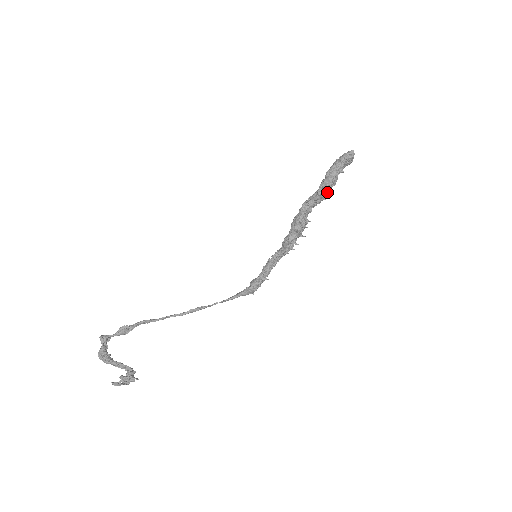
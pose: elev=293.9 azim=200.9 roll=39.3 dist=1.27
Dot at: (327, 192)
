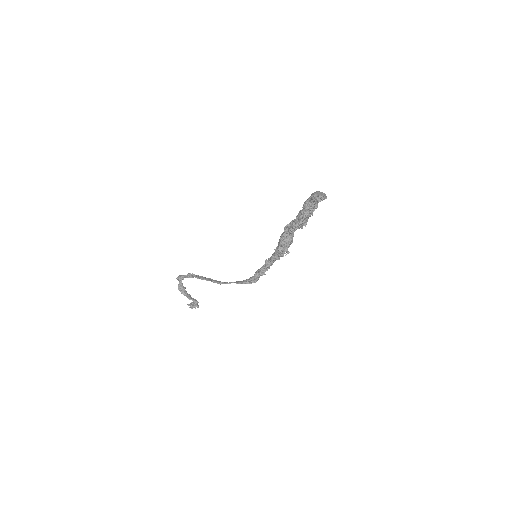
Dot at: (300, 225)
